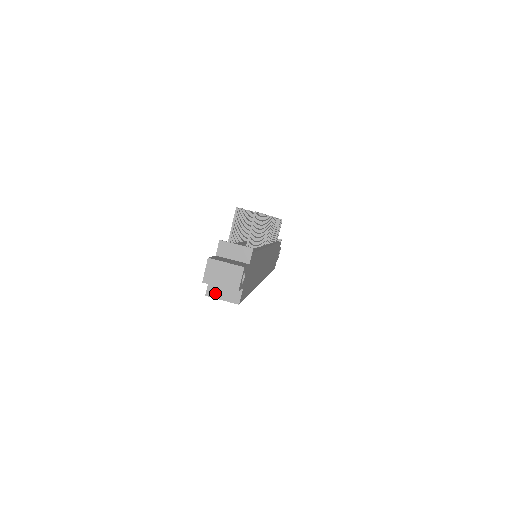
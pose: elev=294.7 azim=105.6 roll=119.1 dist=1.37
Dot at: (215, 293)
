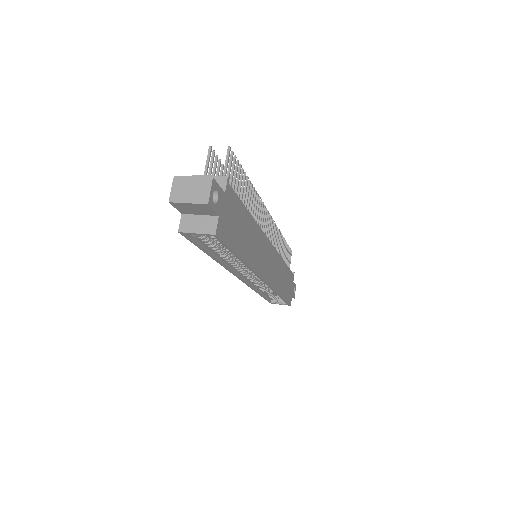
Dot at: (188, 227)
